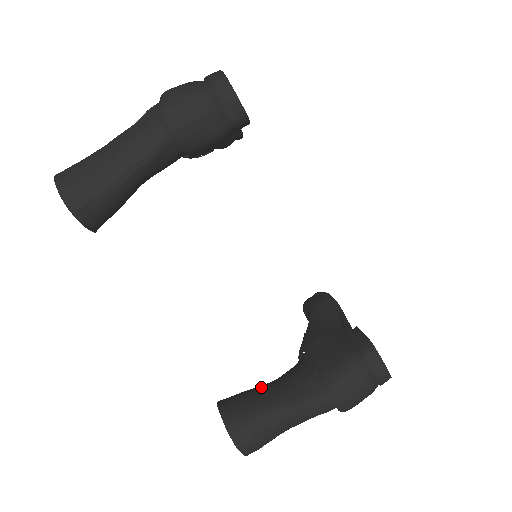
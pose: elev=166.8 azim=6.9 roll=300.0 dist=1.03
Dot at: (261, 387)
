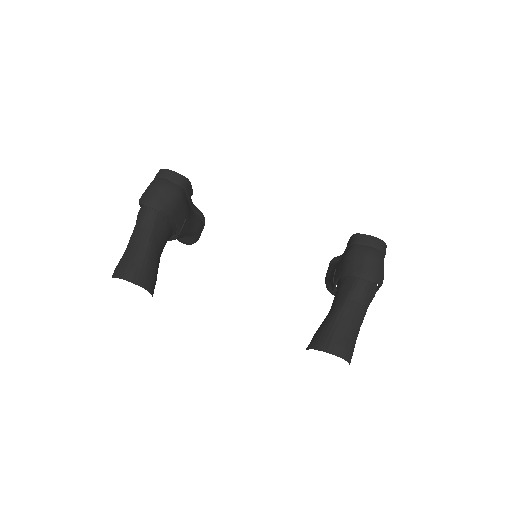
Dot at: occluded
